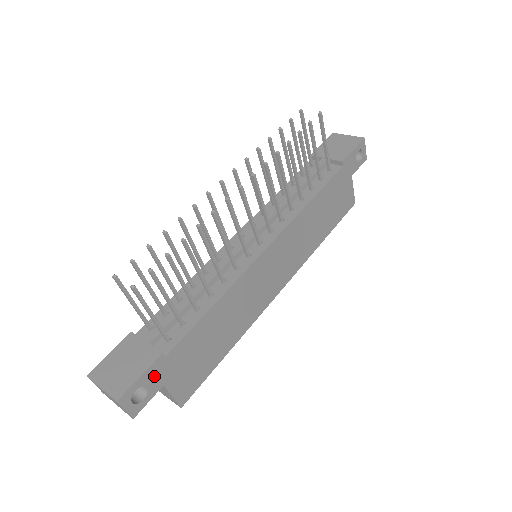
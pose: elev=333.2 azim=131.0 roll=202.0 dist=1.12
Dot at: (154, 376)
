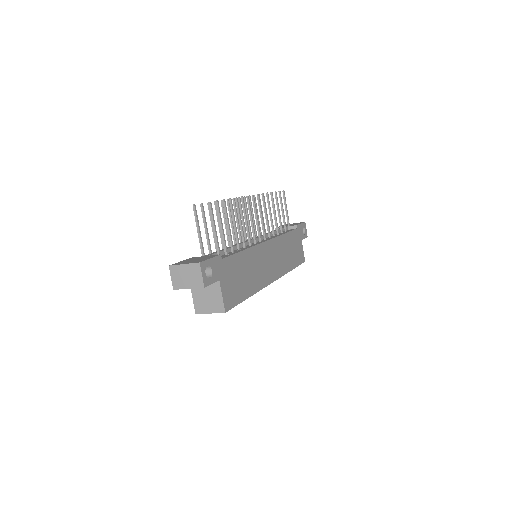
Dot at: (216, 267)
